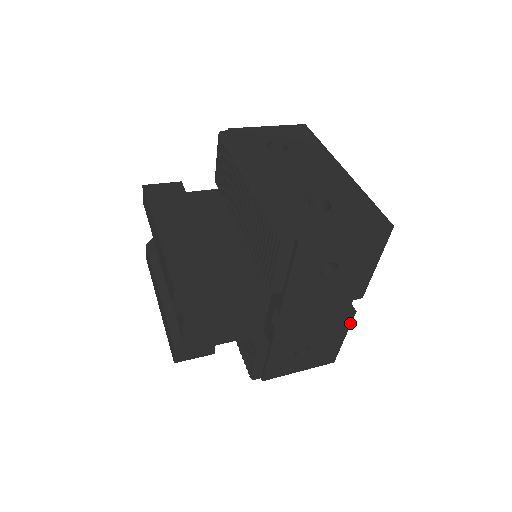
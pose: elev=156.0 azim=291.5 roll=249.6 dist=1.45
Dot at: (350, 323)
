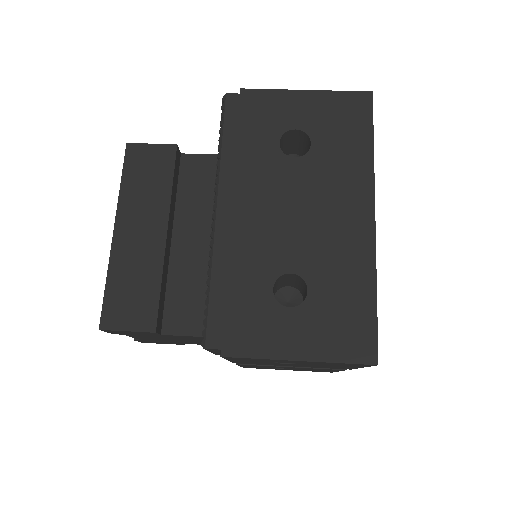
Dot at: occluded
